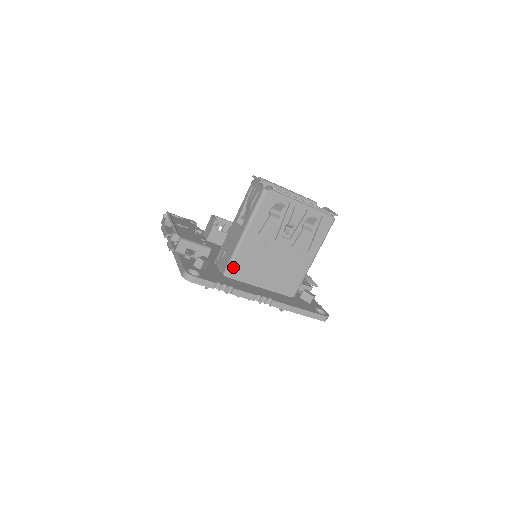
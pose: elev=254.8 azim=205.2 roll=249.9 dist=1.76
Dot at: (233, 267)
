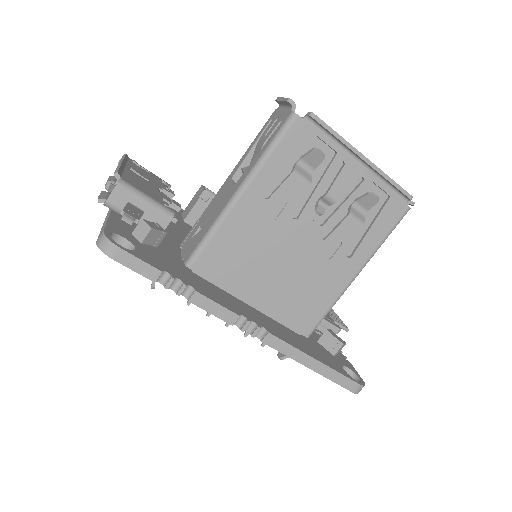
Dot at: (206, 254)
